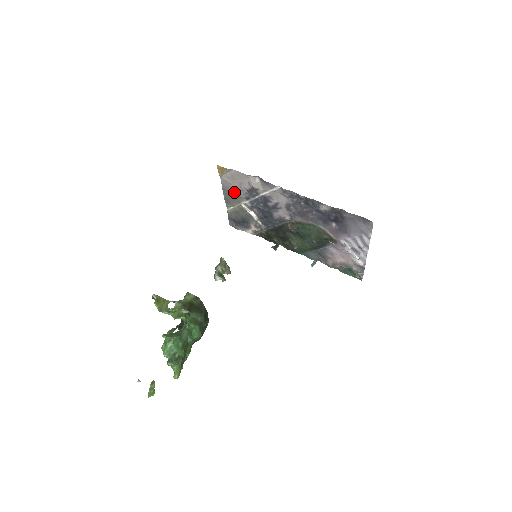
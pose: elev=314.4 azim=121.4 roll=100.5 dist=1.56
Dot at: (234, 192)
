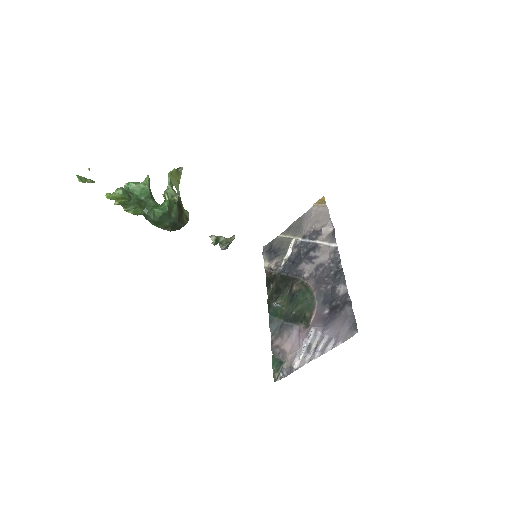
Dot at: (304, 225)
